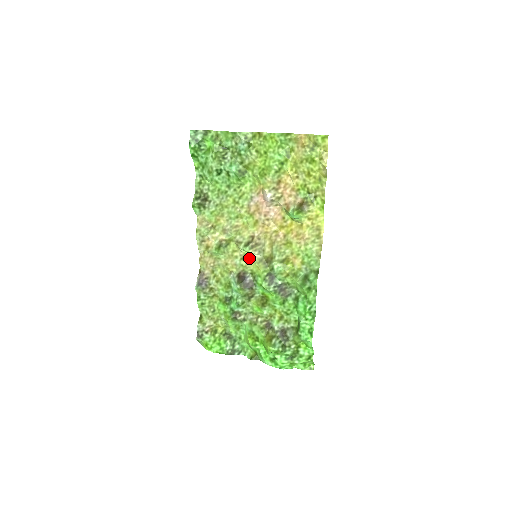
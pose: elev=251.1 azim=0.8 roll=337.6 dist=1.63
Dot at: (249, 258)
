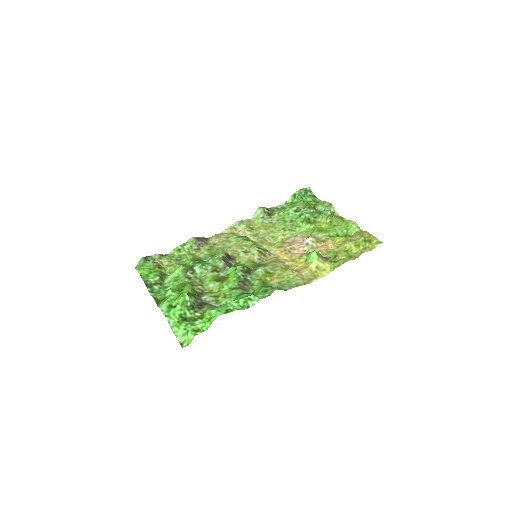
Dot at: (249, 255)
